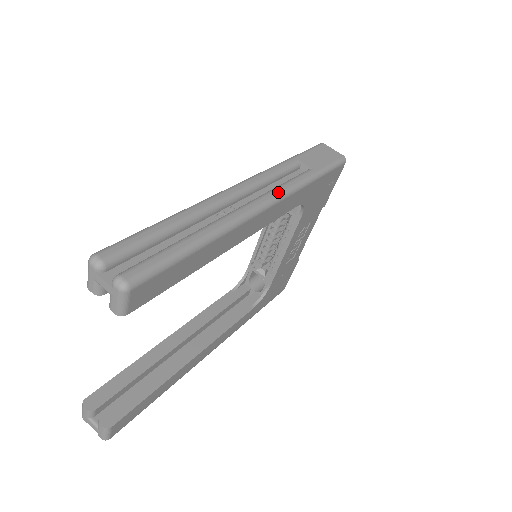
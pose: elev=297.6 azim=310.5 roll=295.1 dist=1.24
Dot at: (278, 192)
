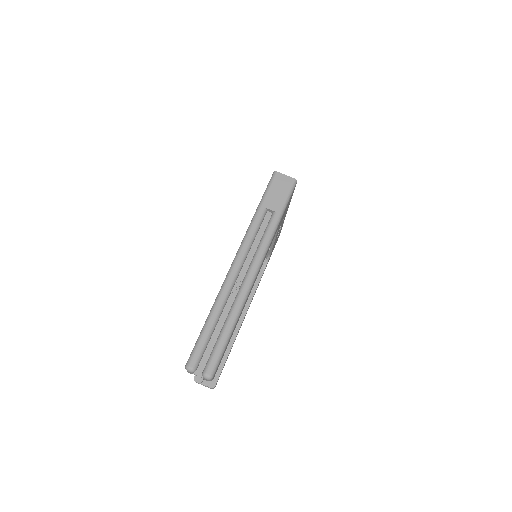
Dot at: (261, 254)
